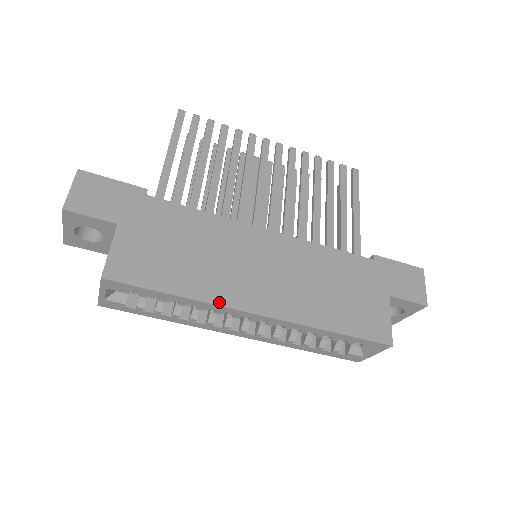
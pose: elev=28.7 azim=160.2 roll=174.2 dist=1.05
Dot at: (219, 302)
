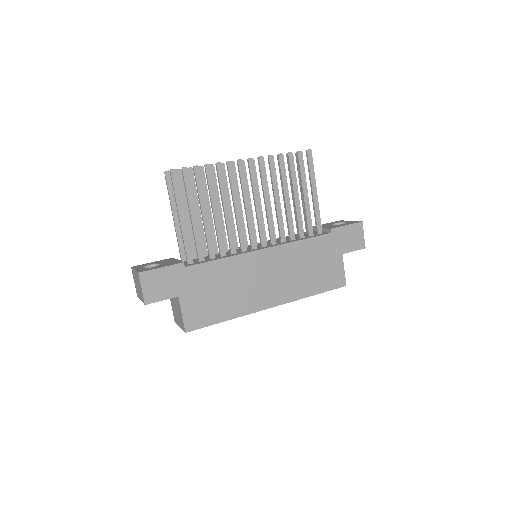
Dot at: (249, 312)
